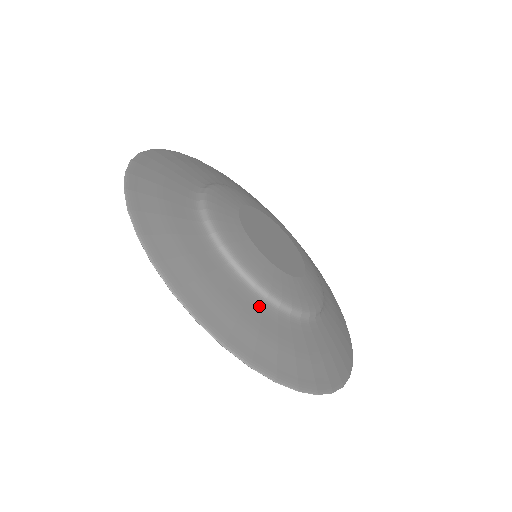
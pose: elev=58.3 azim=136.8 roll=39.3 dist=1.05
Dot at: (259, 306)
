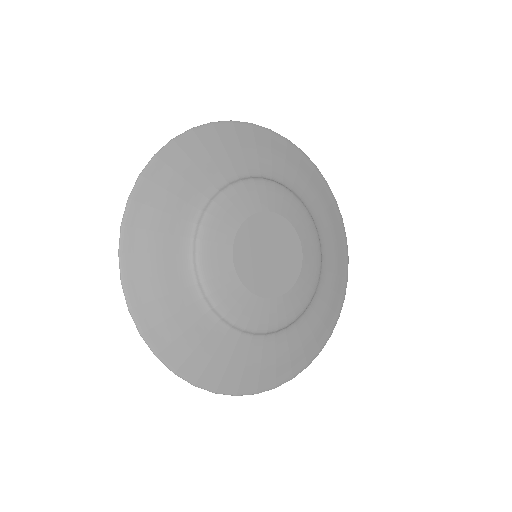
Dot at: (209, 325)
